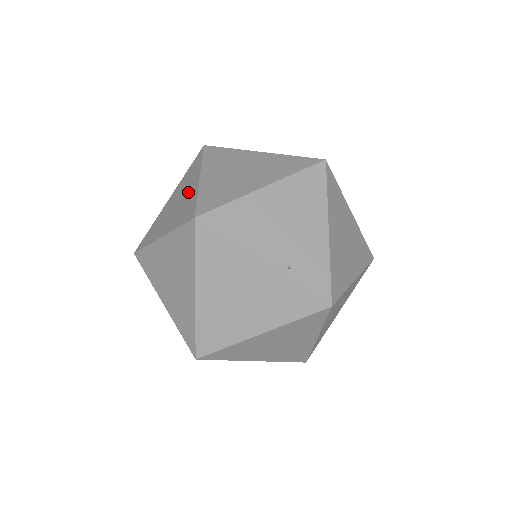
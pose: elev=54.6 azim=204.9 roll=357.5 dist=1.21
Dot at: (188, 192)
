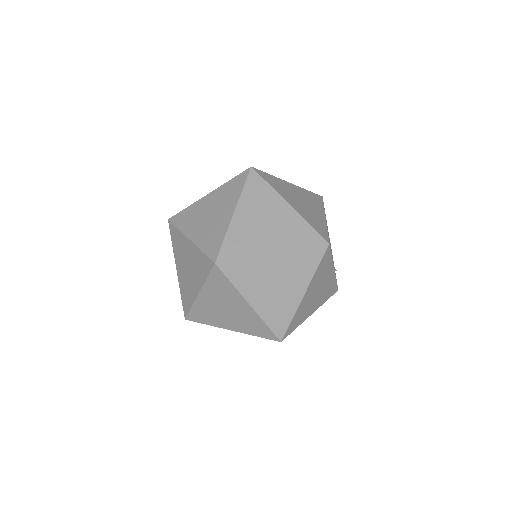
Dot at: (282, 215)
